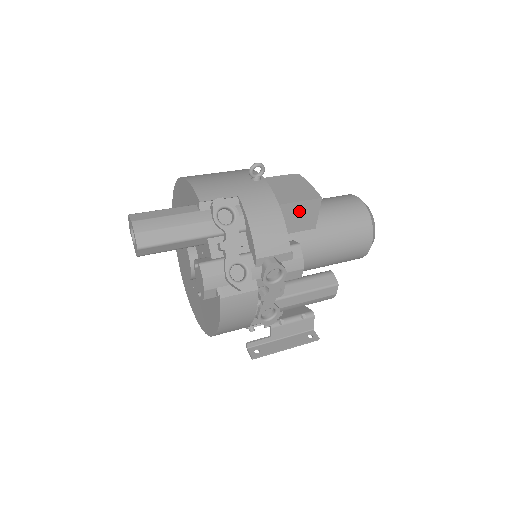
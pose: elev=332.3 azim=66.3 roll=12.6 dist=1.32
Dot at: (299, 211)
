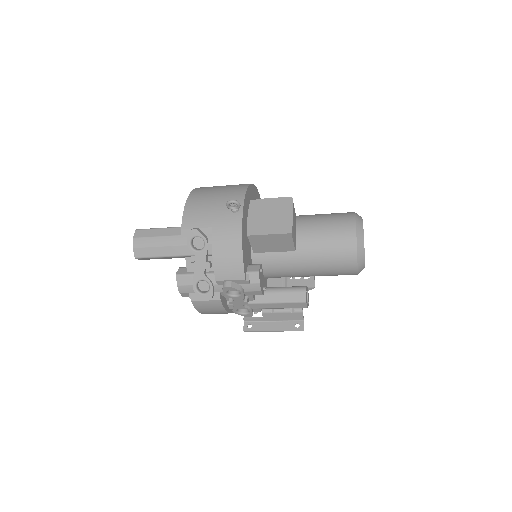
Dot at: (272, 240)
